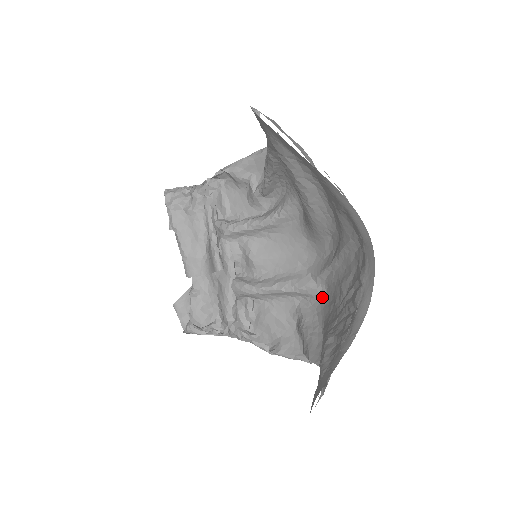
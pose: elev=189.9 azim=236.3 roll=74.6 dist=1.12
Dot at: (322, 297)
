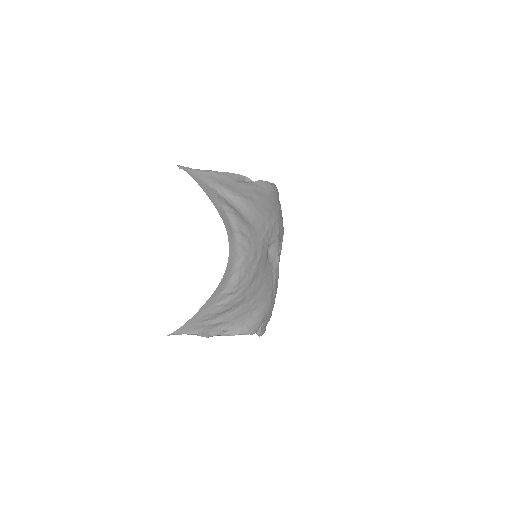
Dot at: (272, 293)
